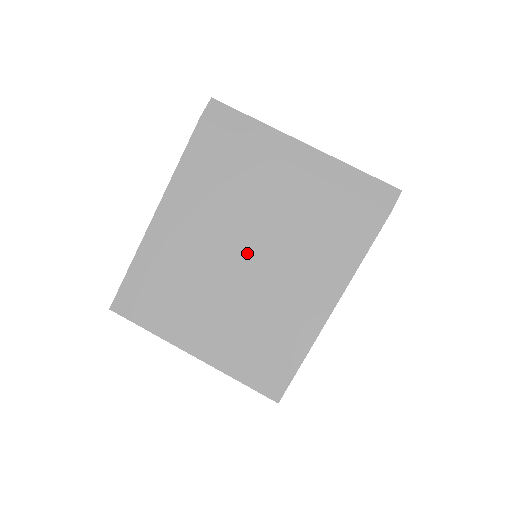
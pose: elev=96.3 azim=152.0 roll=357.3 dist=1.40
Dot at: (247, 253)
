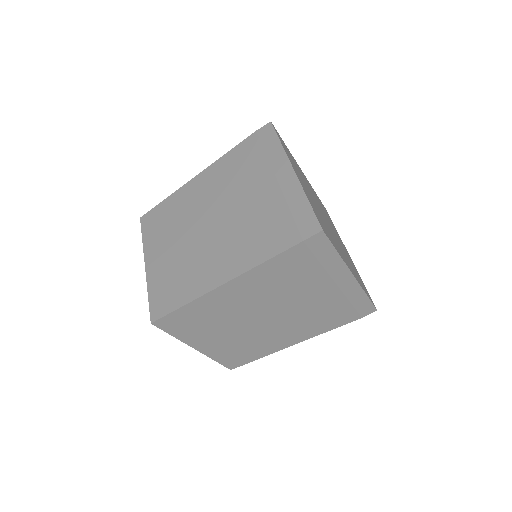
Dot at: (267, 317)
